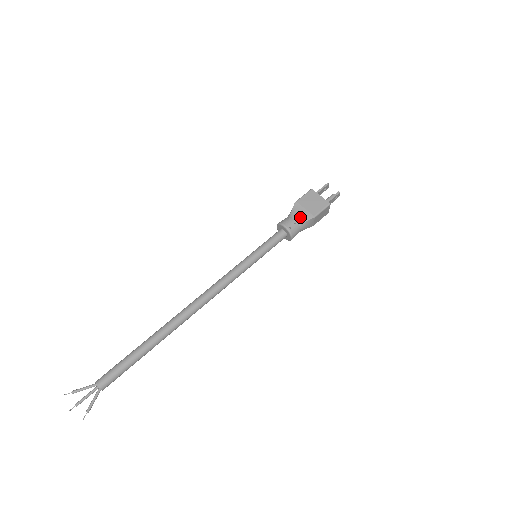
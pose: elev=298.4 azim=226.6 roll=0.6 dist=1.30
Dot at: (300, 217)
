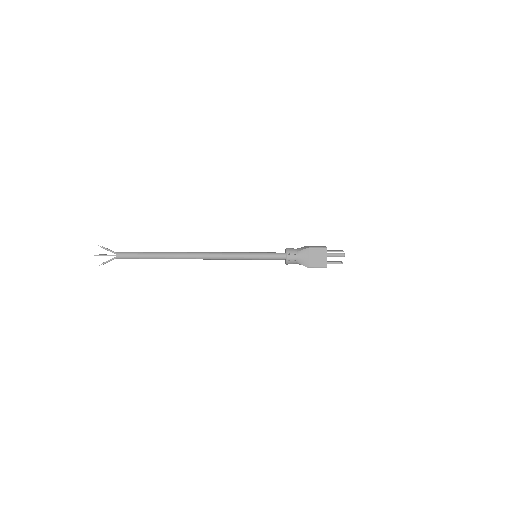
Dot at: (301, 260)
